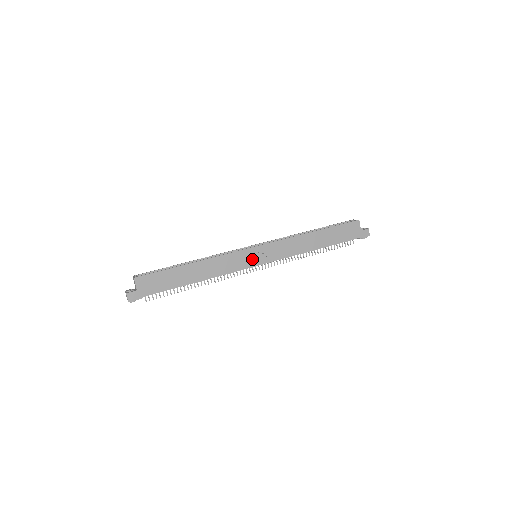
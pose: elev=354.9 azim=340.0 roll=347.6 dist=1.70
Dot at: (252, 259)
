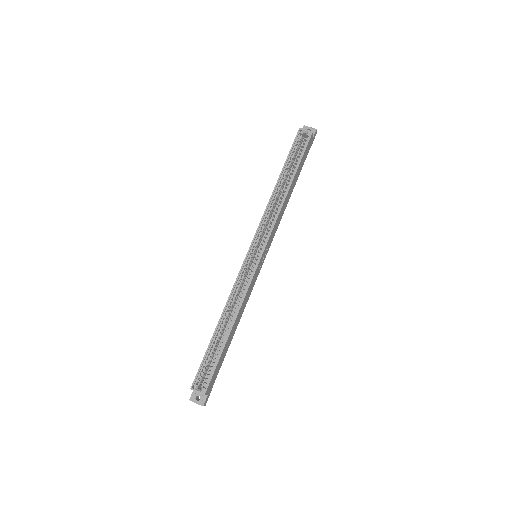
Dot at: (260, 266)
